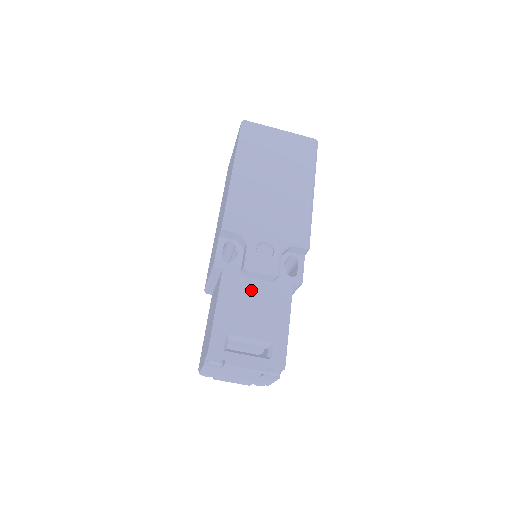
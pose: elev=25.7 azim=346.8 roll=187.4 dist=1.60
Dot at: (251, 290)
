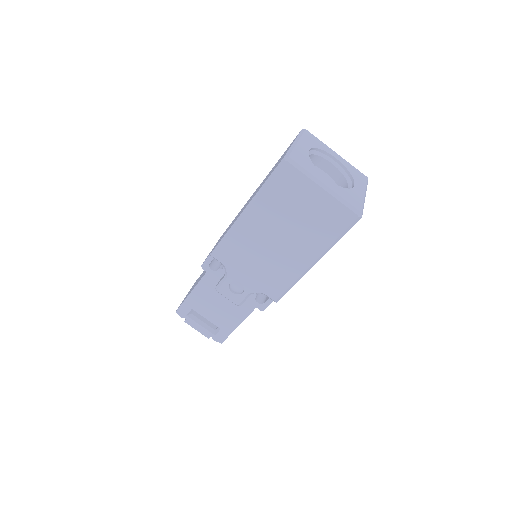
Dot at: (221, 295)
